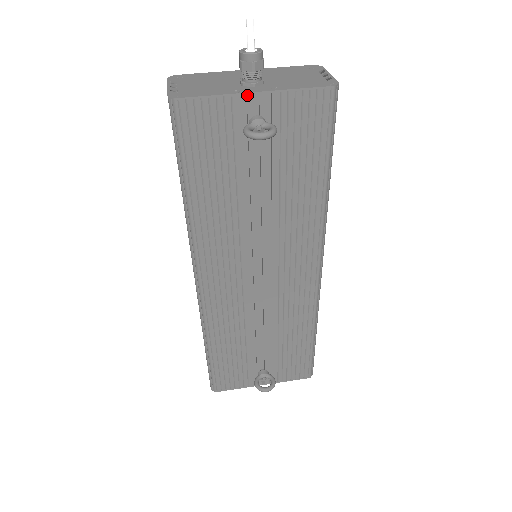
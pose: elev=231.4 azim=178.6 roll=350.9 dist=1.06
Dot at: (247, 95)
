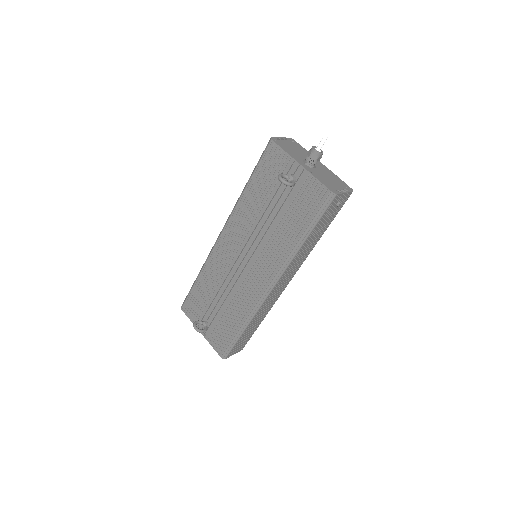
Dot at: (297, 163)
